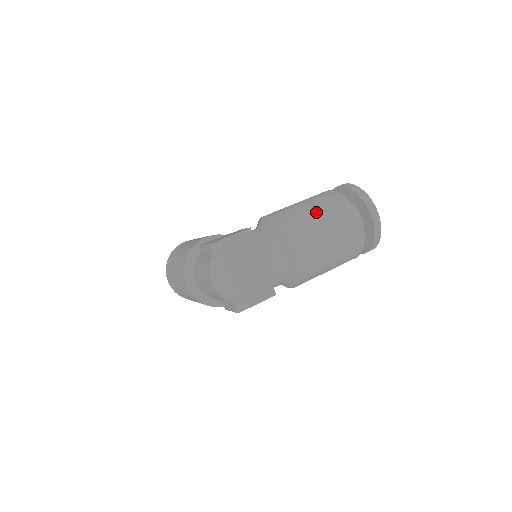
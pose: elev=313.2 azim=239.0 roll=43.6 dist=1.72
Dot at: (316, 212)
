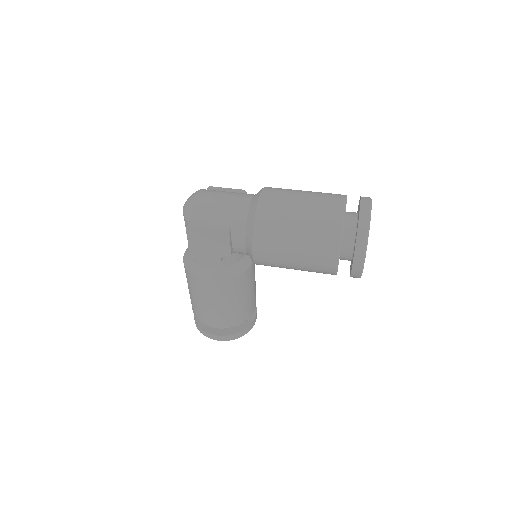
Dot at: occluded
